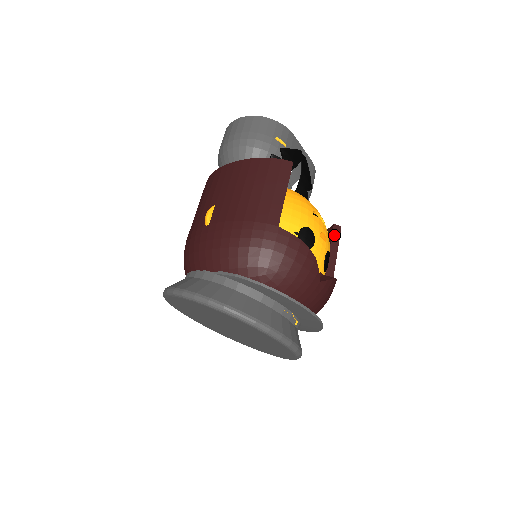
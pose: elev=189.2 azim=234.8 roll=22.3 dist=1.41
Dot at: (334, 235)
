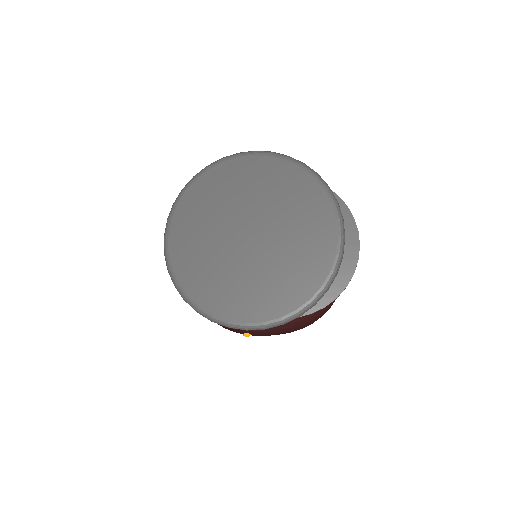
Dot at: occluded
